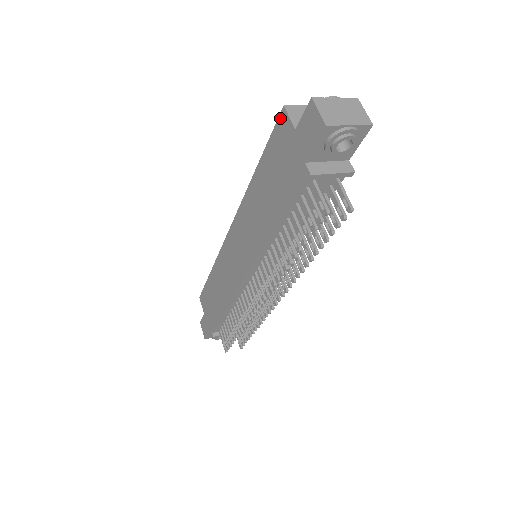
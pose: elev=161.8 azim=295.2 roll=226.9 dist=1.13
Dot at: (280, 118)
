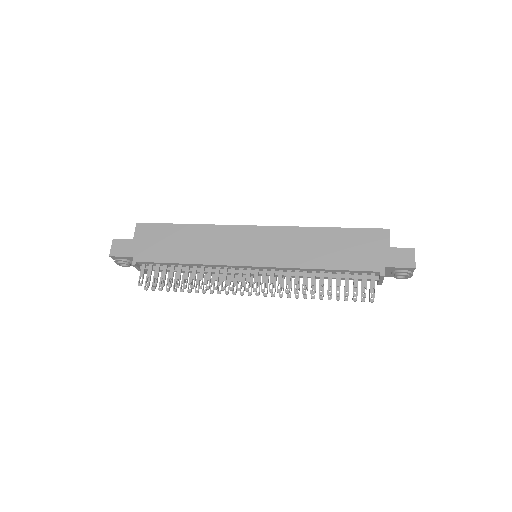
Dot at: (381, 230)
